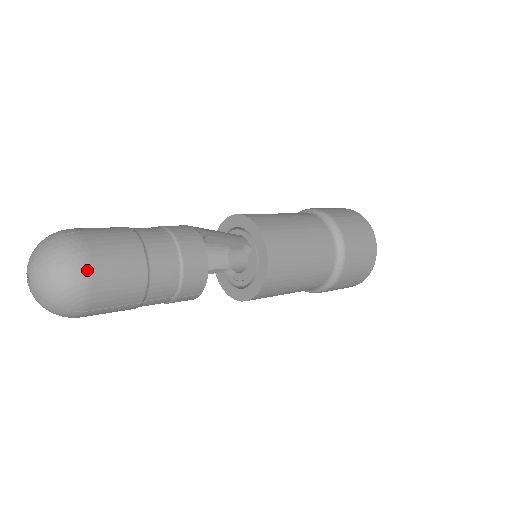
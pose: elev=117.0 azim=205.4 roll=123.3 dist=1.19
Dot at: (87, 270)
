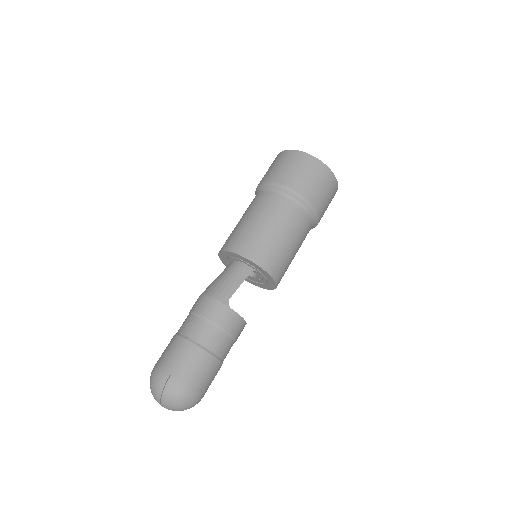
Dot at: (194, 394)
